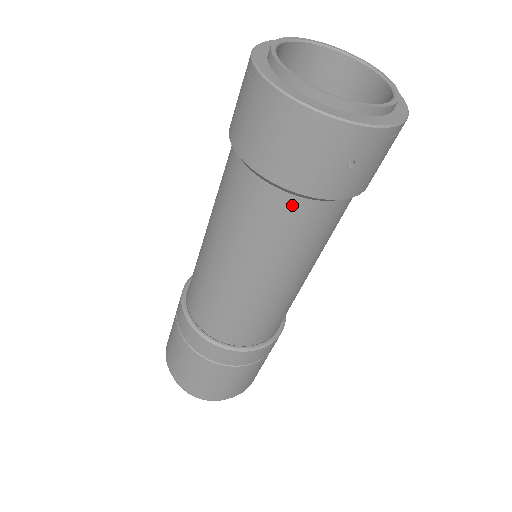
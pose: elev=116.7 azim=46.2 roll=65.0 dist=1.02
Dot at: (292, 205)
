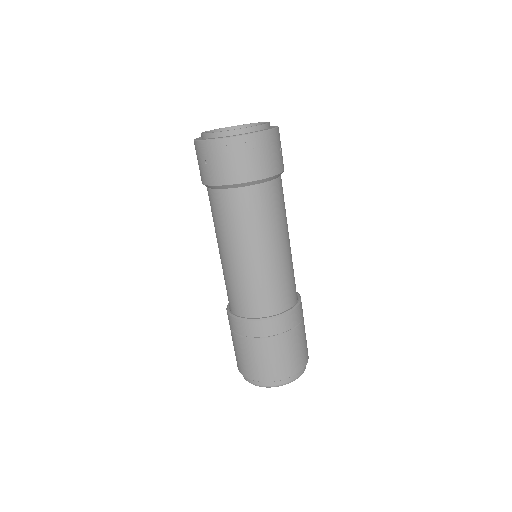
Dot at: (273, 187)
